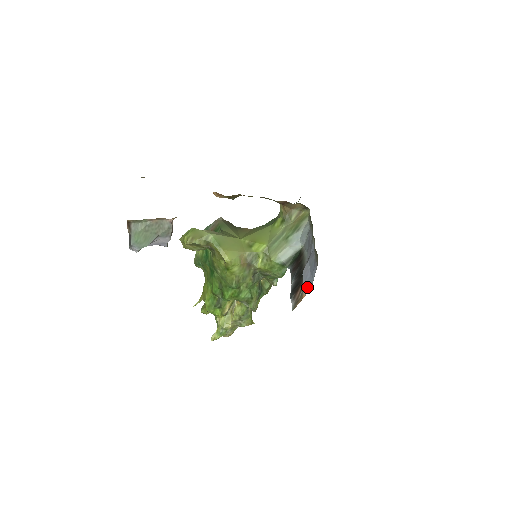
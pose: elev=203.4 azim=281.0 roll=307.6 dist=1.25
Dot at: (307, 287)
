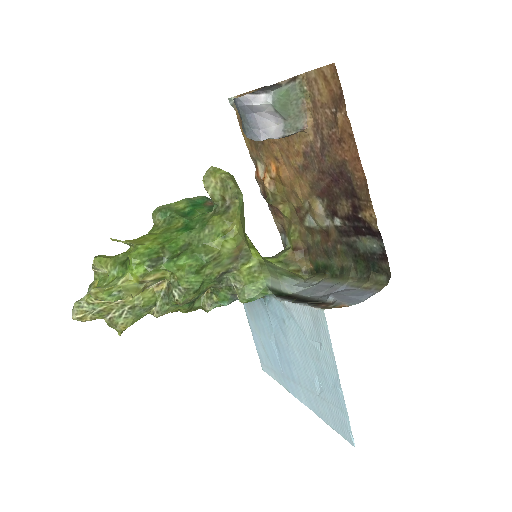
Dot at: (351, 302)
